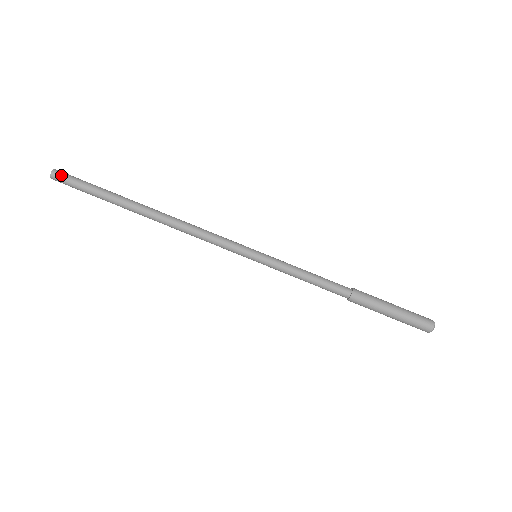
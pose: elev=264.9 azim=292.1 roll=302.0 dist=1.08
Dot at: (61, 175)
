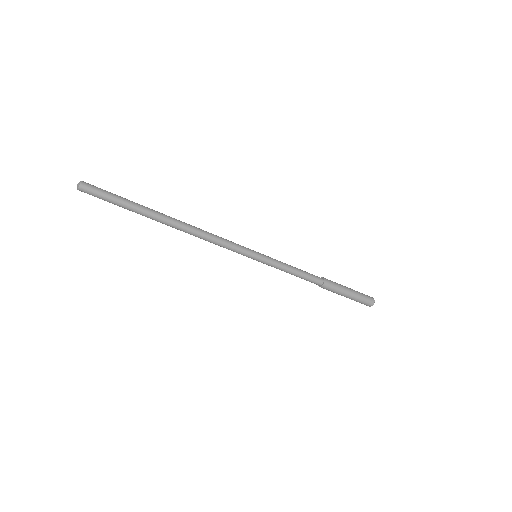
Dot at: occluded
